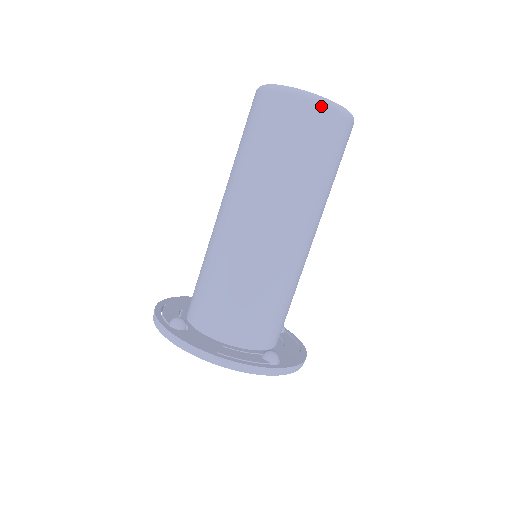
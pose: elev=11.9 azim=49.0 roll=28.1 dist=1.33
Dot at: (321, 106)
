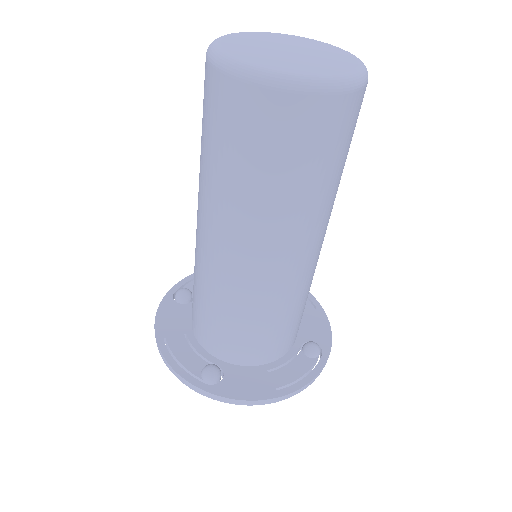
Dot at: (348, 95)
